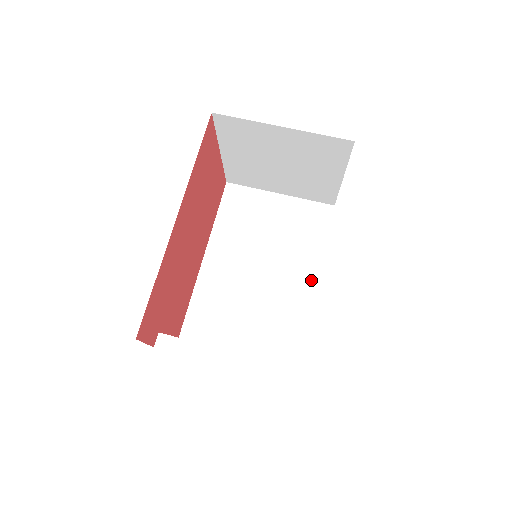
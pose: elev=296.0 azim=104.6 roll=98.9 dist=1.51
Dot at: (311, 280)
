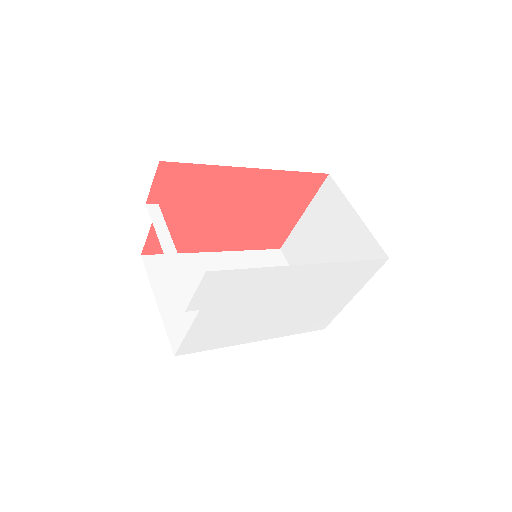
Dot at: occluded
